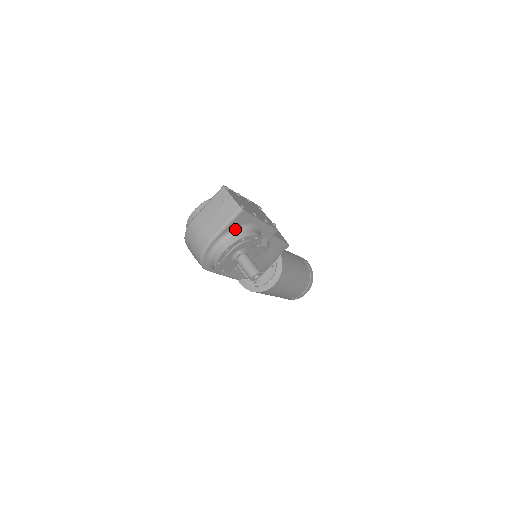
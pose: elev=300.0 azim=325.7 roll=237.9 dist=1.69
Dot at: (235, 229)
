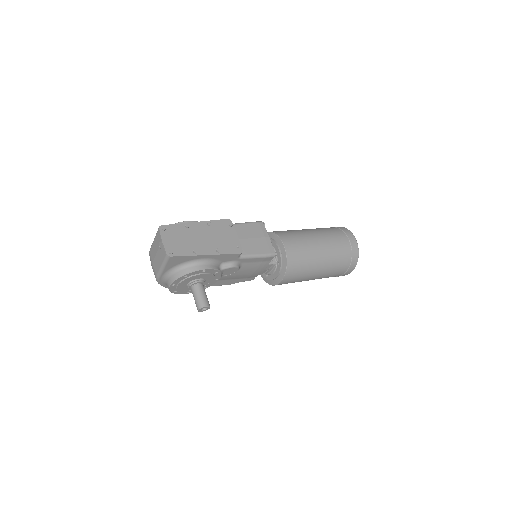
Dot at: (176, 267)
